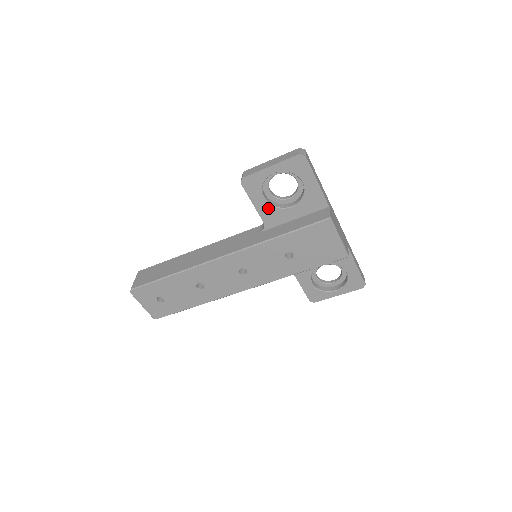
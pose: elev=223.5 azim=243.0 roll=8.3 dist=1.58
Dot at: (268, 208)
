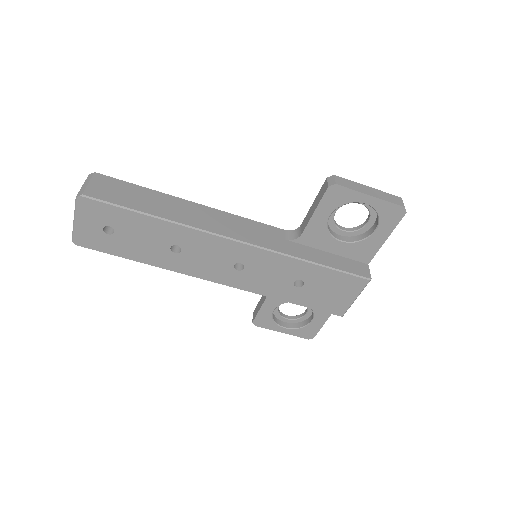
Dot at: (322, 226)
